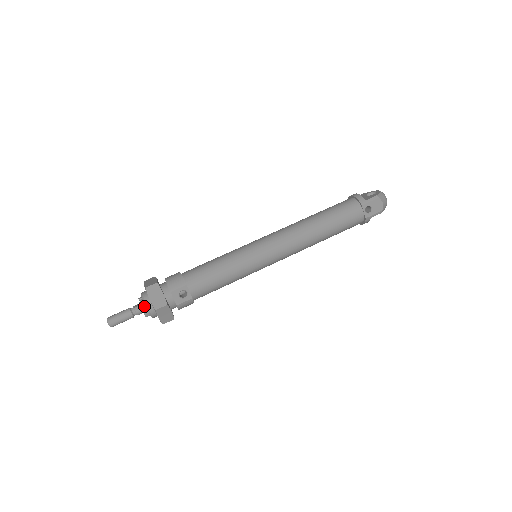
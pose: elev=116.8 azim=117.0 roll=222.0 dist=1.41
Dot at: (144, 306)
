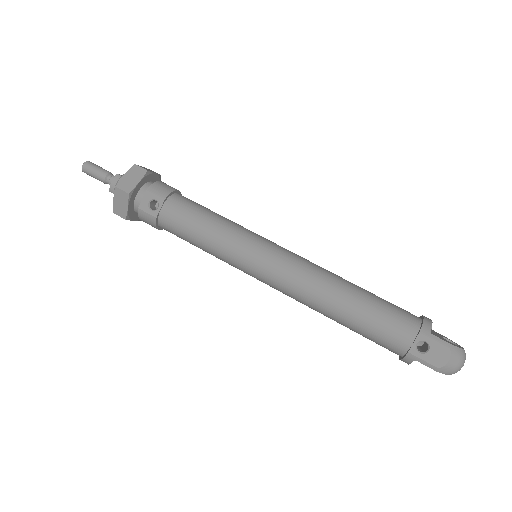
Dot at: (117, 179)
